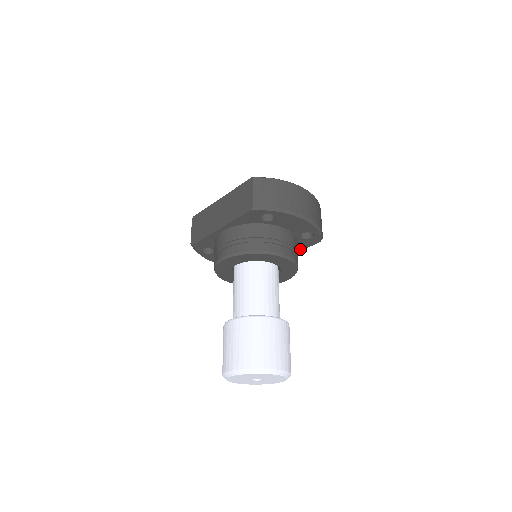
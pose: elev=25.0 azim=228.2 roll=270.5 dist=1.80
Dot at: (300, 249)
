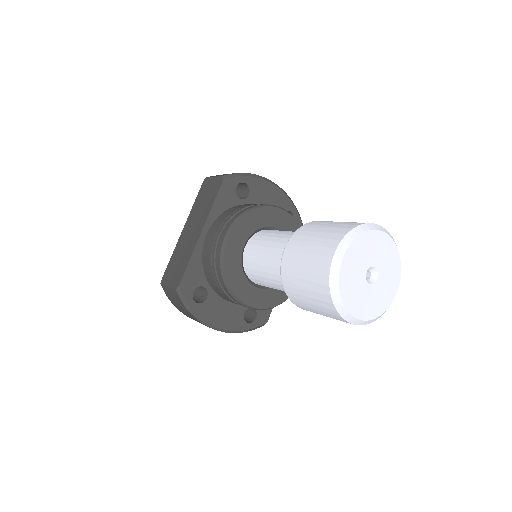
Dot at: occluded
